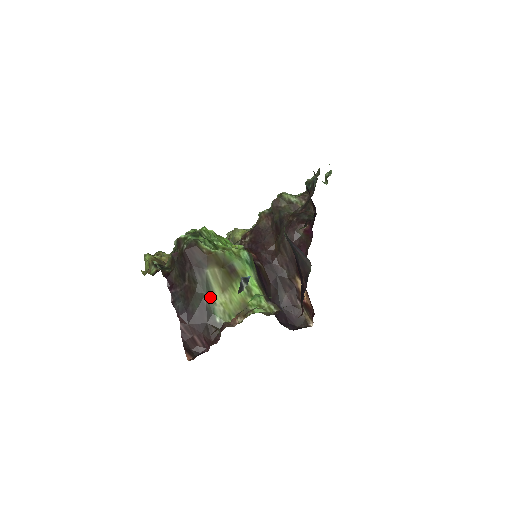
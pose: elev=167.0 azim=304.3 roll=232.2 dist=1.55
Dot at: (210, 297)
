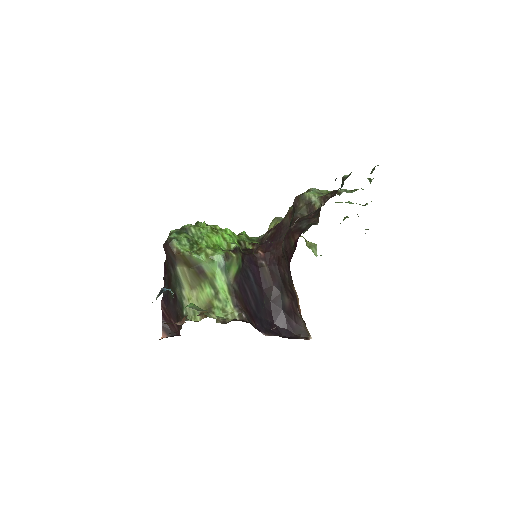
Dot at: (180, 291)
